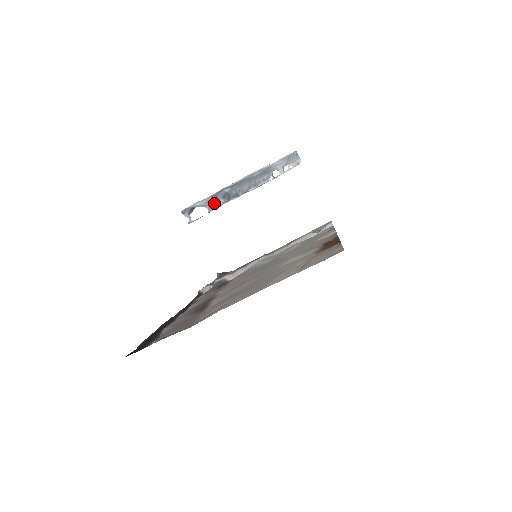
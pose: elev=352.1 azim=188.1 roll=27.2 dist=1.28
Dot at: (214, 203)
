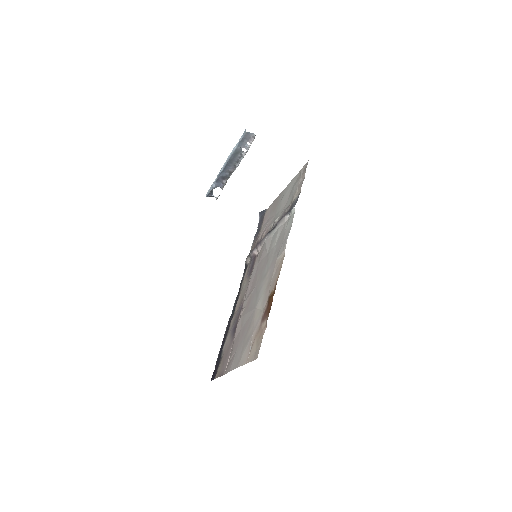
Dot at: (221, 183)
